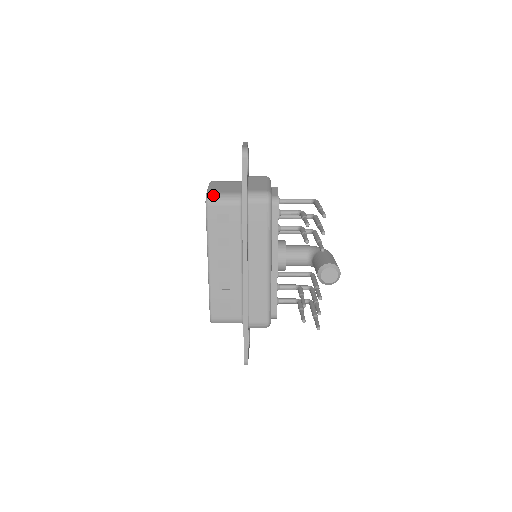
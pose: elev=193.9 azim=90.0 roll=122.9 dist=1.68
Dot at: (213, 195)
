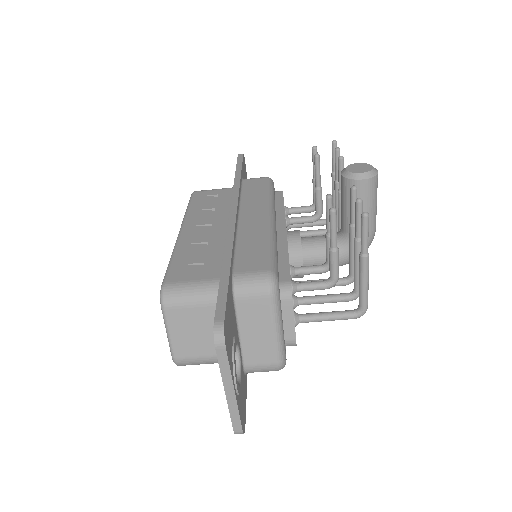
Dot at: occluded
